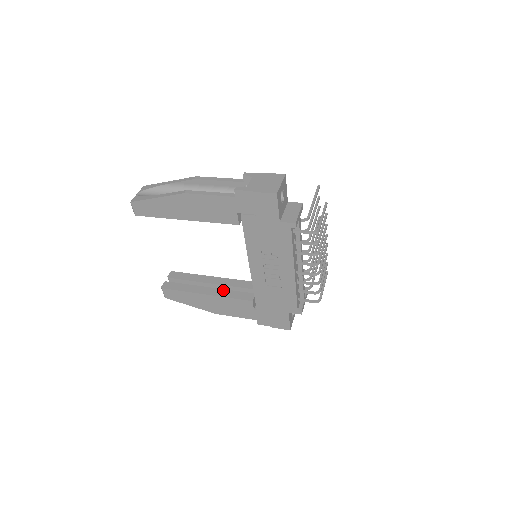
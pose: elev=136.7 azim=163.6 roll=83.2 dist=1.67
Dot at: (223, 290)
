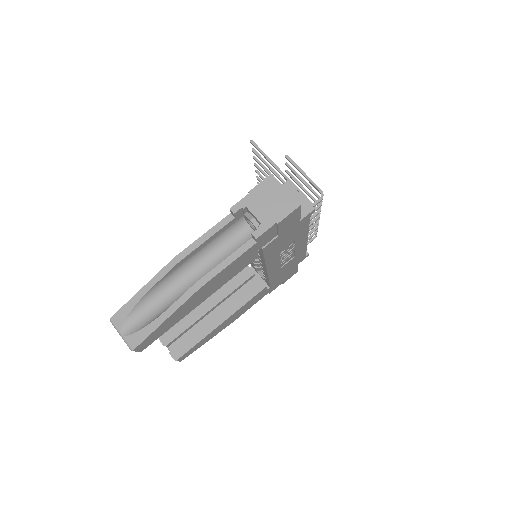
Dot at: (230, 304)
